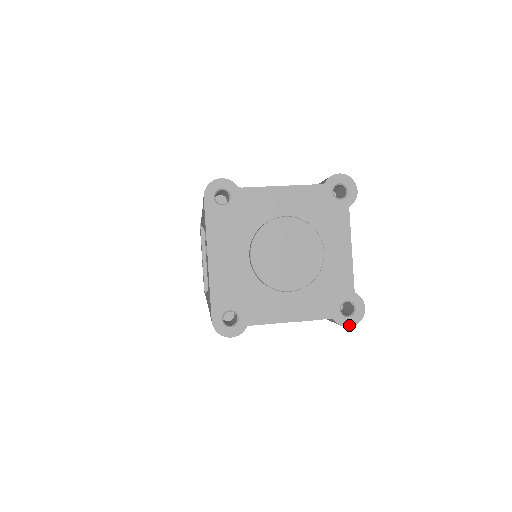
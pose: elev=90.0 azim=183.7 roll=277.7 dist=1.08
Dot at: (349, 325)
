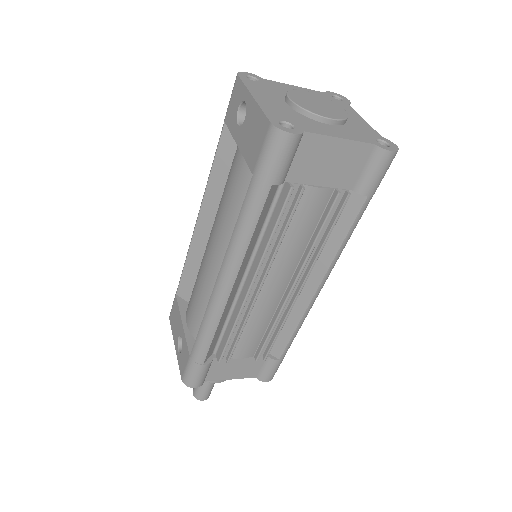
Dot at: (391, 150)
